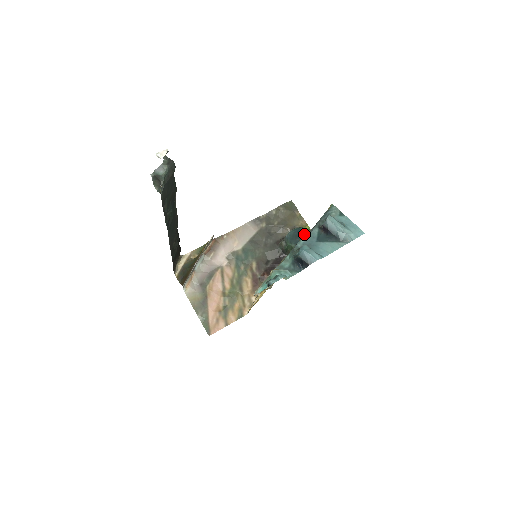
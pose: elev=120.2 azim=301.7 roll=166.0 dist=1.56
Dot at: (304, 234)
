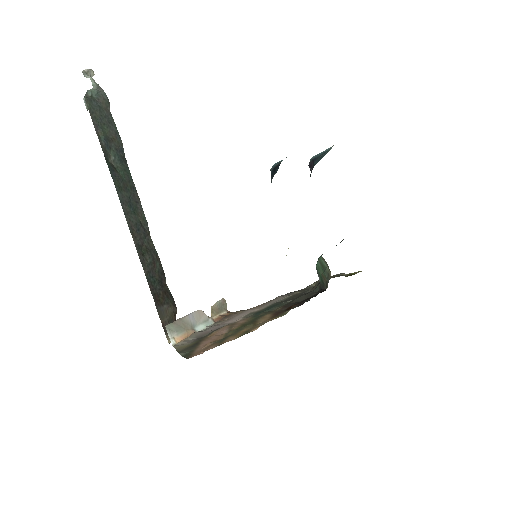
Dot at: occluded
